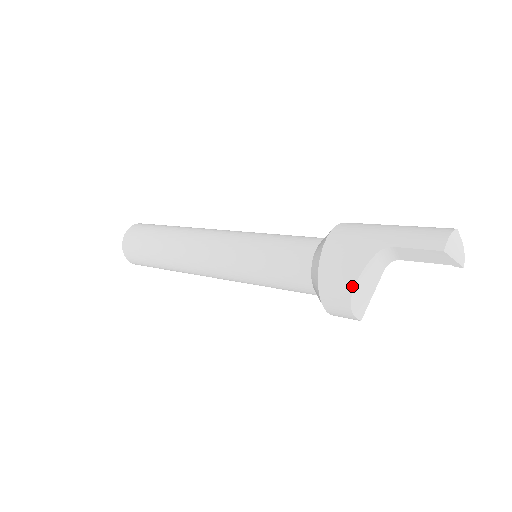
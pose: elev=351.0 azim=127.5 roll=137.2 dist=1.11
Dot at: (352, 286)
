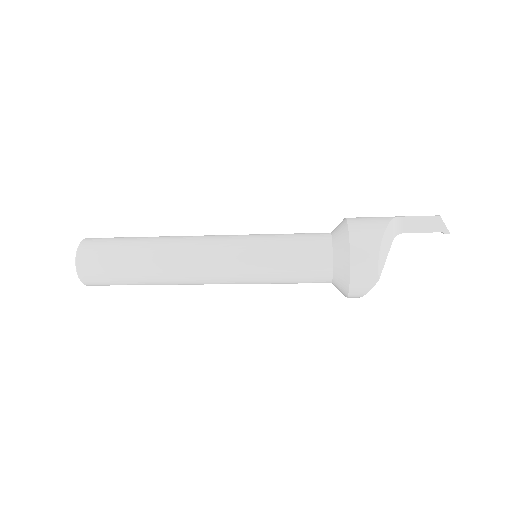
Dot at: (381, 235)
